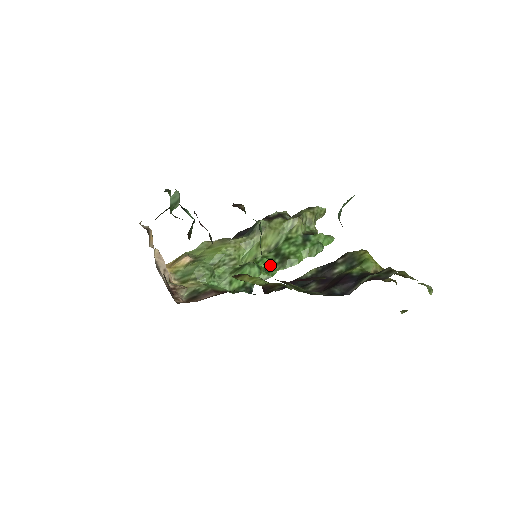
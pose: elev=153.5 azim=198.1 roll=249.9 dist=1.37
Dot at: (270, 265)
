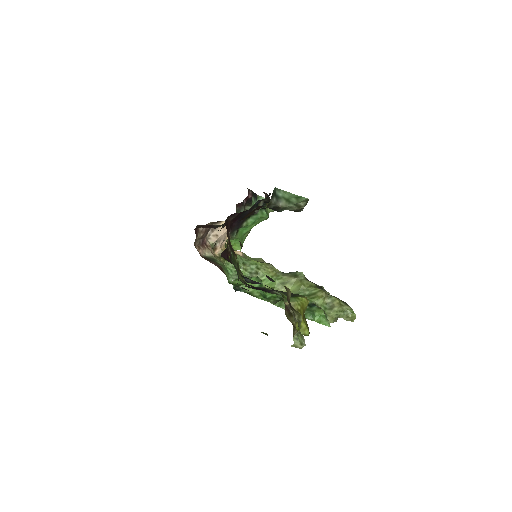
Dot at: (271, 297)
